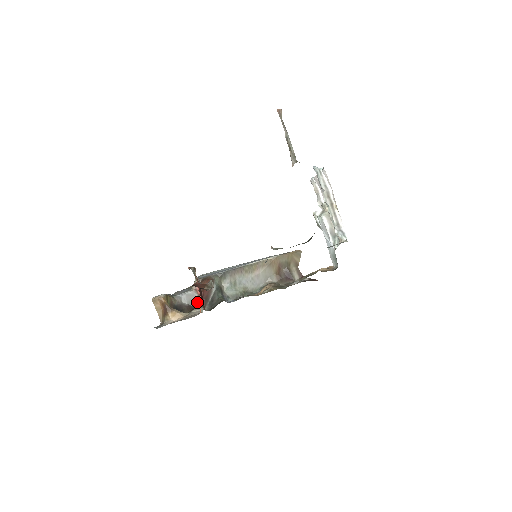
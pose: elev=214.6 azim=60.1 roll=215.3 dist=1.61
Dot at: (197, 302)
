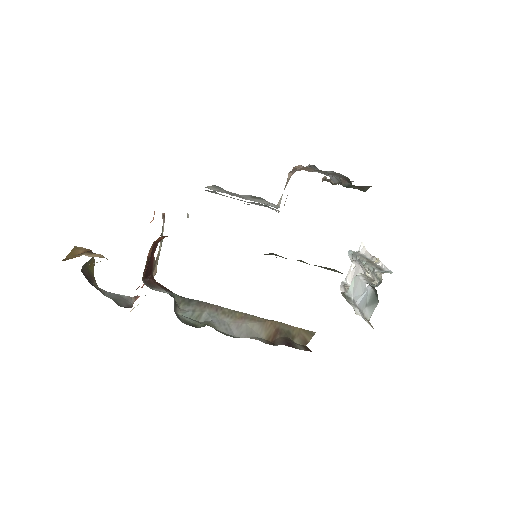
Dot at: (152, 220)
